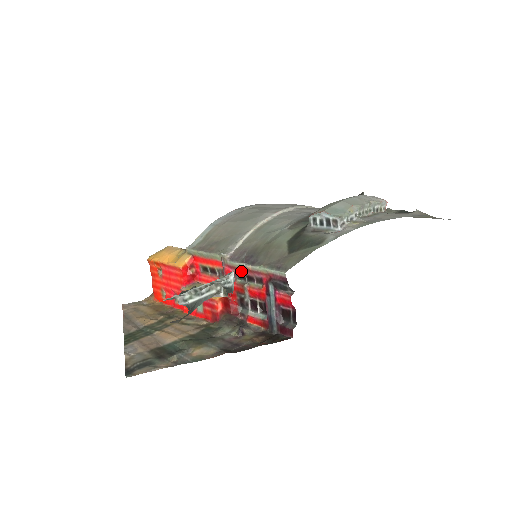
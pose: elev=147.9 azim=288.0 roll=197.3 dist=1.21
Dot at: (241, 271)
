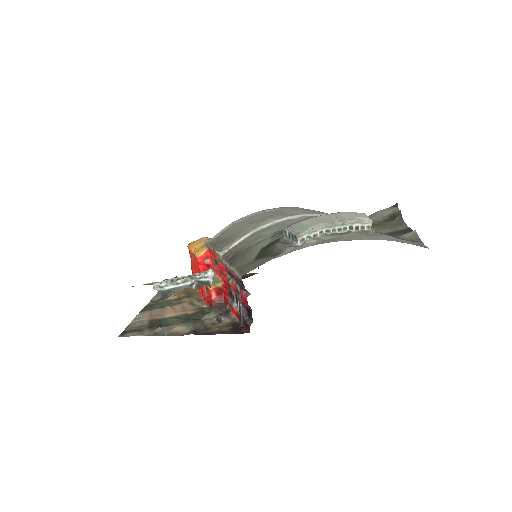
Dot at: (227, 268)
